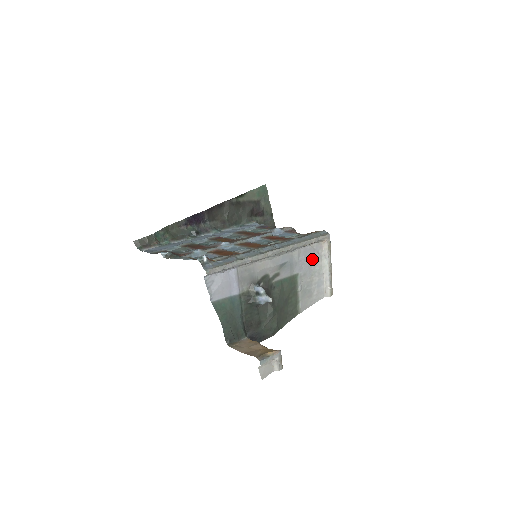
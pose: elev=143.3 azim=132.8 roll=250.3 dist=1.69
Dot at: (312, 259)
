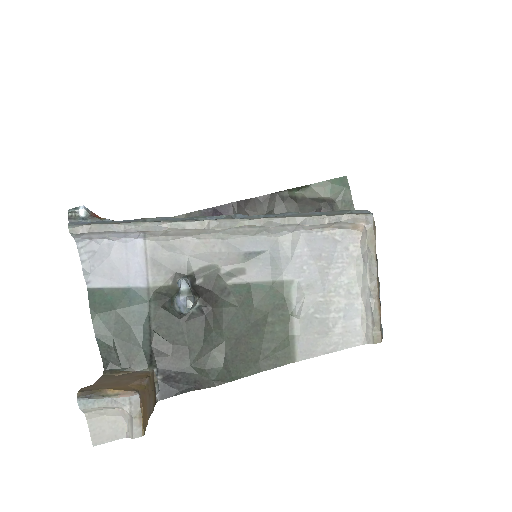
Dot at: (330, 259)
